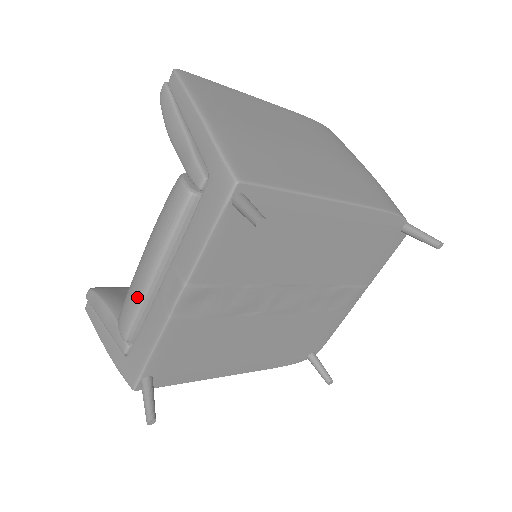
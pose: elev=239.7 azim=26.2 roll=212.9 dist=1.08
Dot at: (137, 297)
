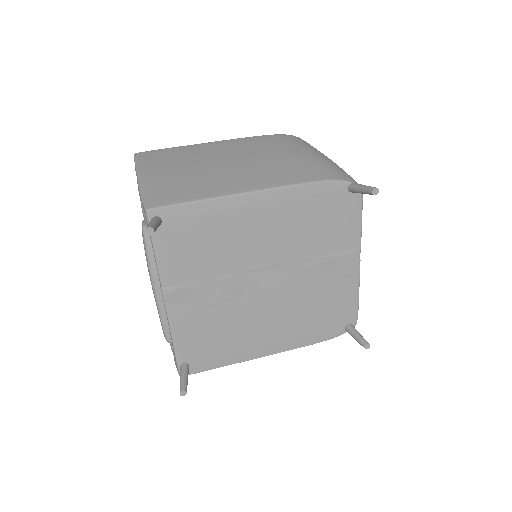
Dot at: (157, 309)
